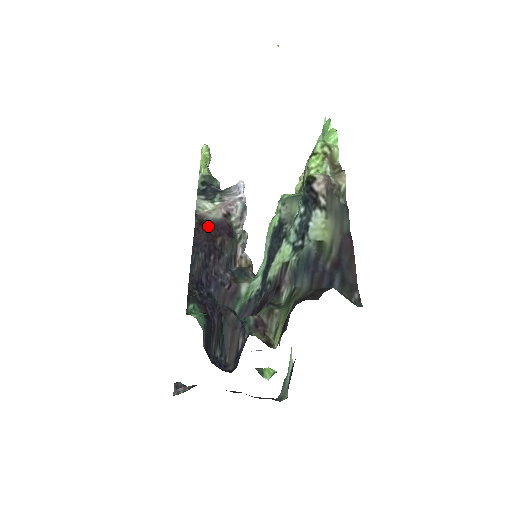
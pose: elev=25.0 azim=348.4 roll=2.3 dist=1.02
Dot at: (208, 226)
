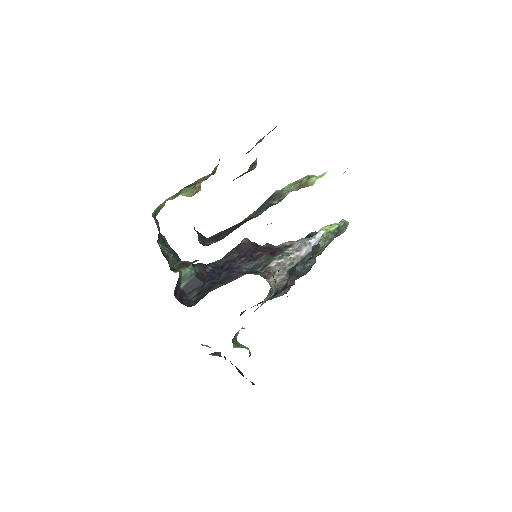
Dot at: occluded
